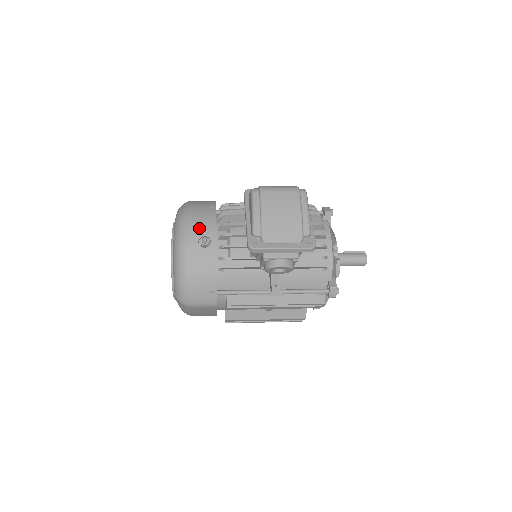
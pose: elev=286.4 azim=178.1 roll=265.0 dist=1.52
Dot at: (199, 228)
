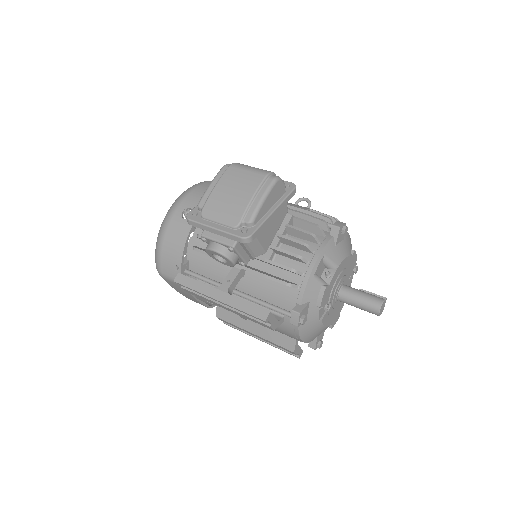
Dot at: (191, 200)
